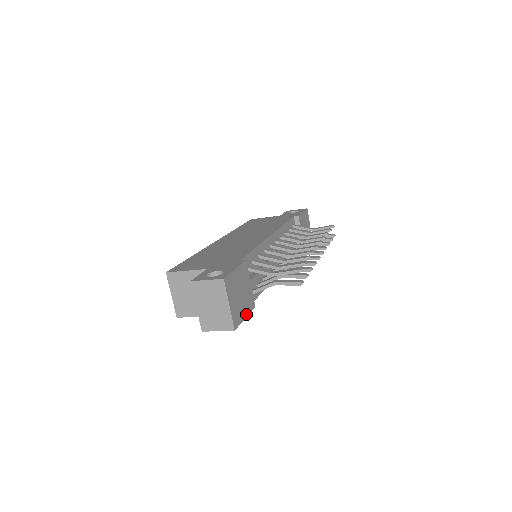
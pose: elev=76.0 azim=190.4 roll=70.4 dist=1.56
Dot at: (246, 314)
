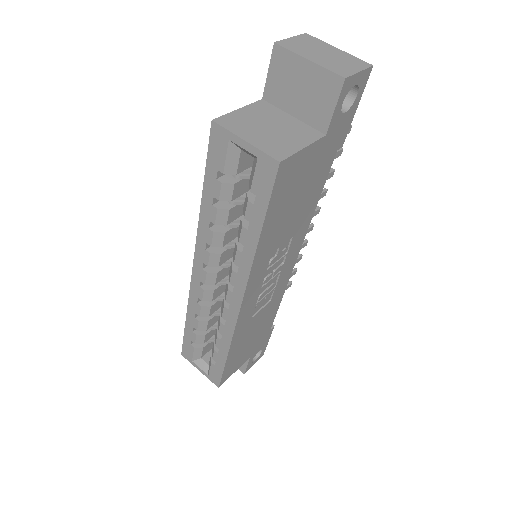
Dot at: occluded
